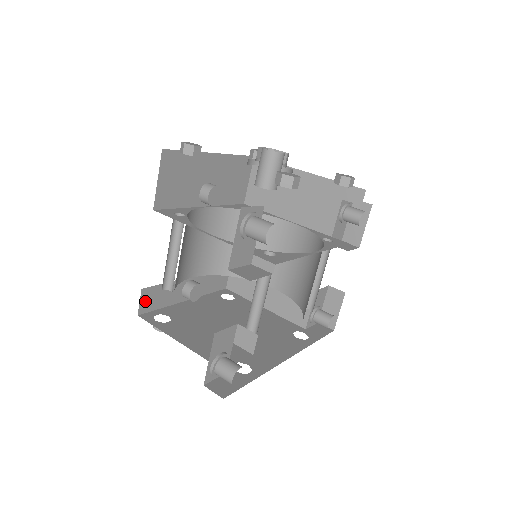
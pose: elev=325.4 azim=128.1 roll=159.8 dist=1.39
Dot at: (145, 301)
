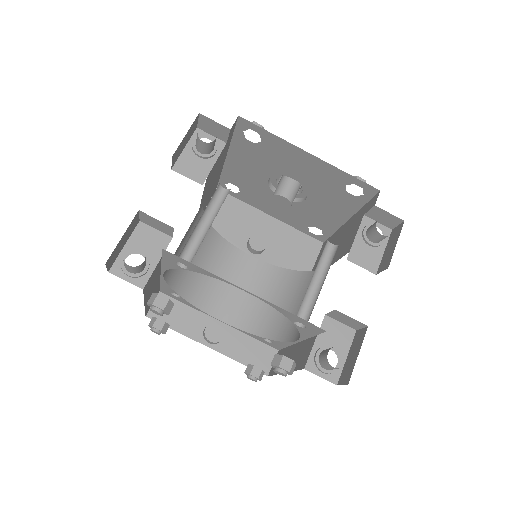
Dot at: occluded
